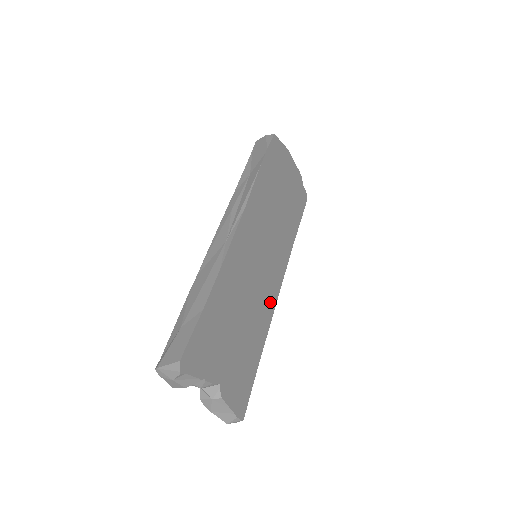
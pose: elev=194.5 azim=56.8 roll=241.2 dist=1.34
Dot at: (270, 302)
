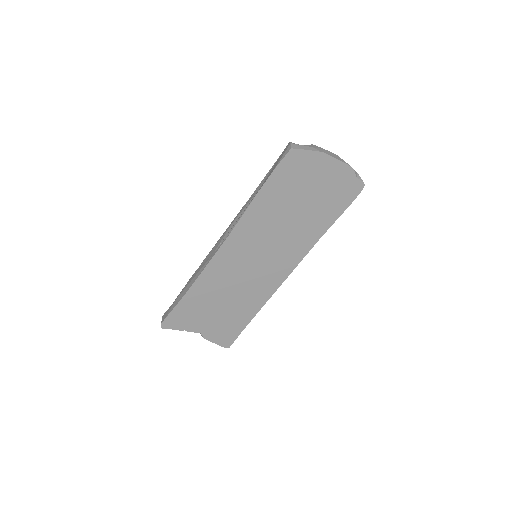
Dot at: (270, 286)
